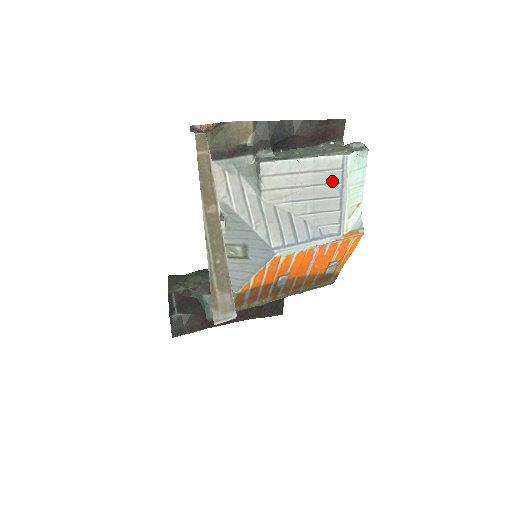
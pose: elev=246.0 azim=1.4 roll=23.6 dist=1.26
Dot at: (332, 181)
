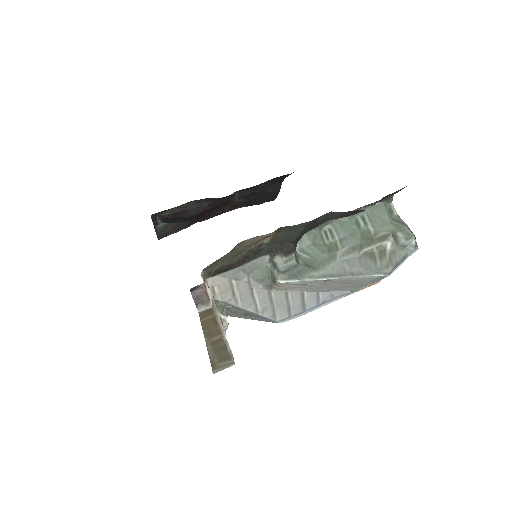
Dot at: (360, 282)
